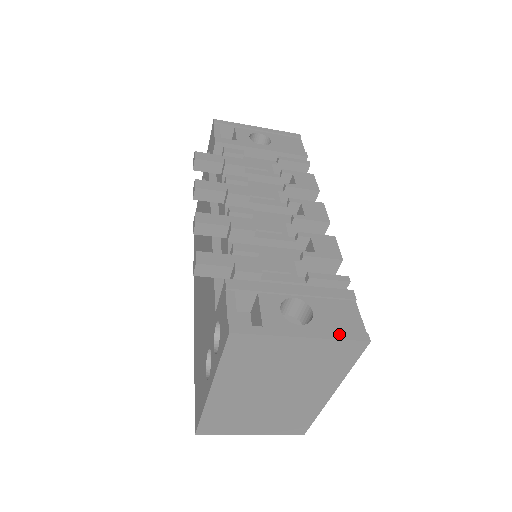
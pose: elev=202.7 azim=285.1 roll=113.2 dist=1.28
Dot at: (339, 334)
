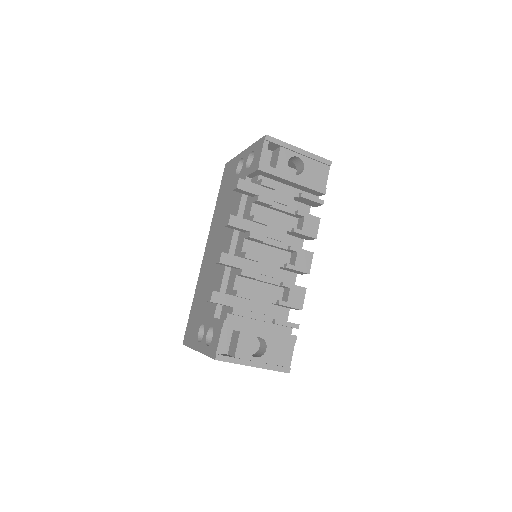
Dot at: (274, 367)
